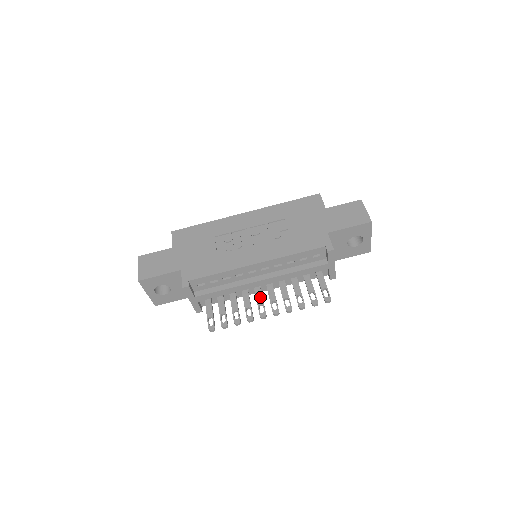
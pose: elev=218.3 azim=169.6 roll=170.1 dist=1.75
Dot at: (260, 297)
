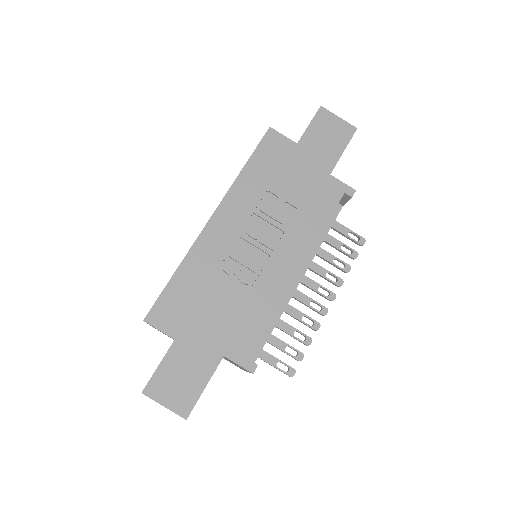
Dot at: (302, 296)
